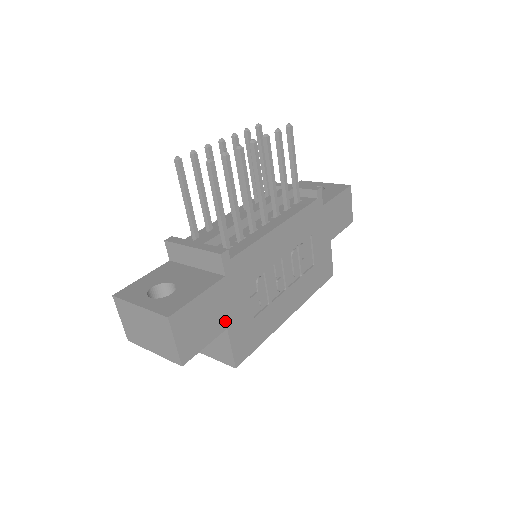
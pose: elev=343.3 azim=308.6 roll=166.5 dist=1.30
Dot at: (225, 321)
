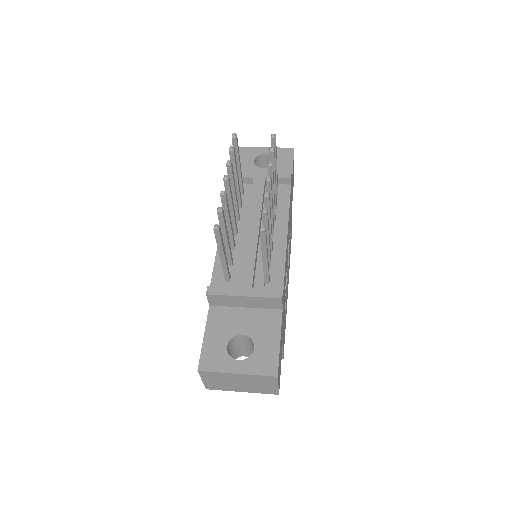
Dot at: (282, 338)
